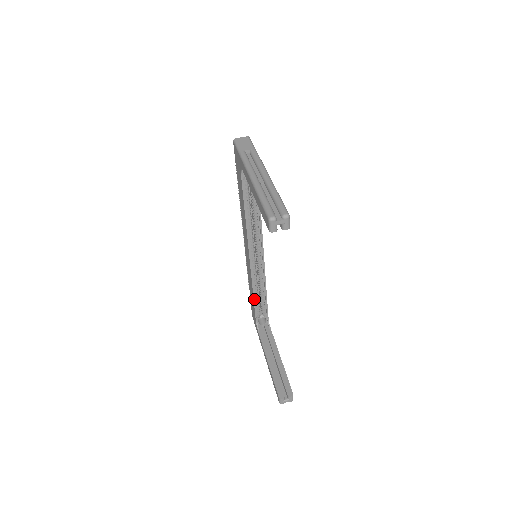
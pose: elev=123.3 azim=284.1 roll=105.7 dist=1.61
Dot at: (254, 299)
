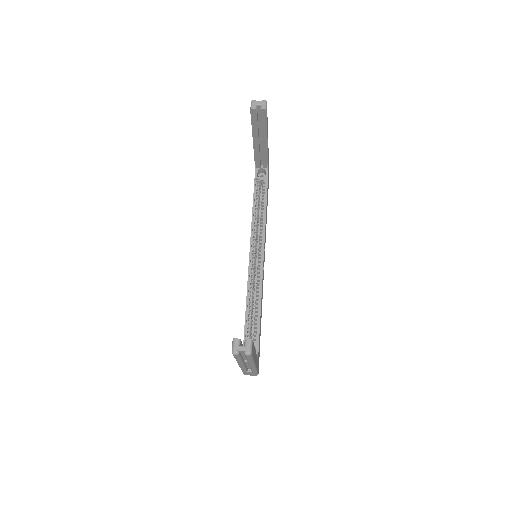
Dot at: (246, 313)
